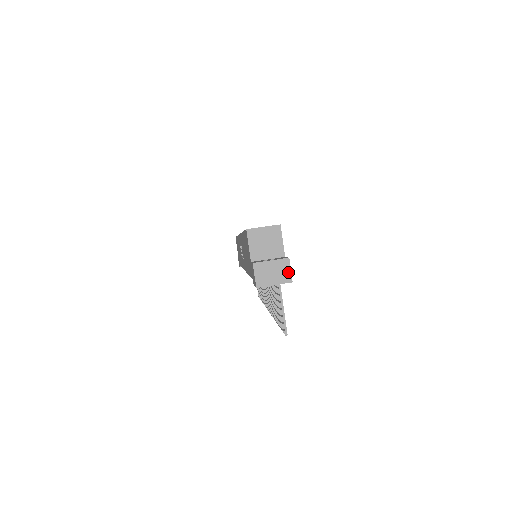
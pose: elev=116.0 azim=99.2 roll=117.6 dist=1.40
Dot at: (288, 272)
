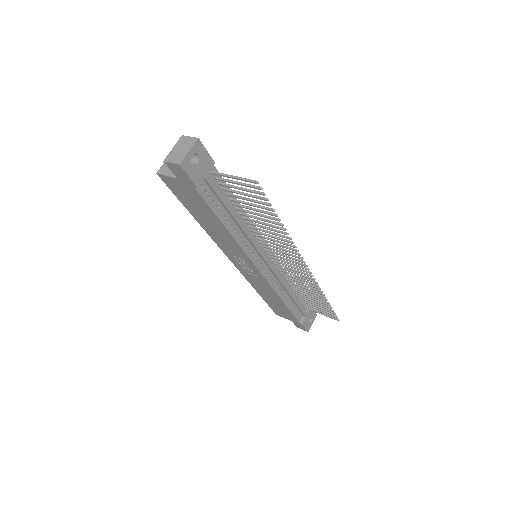
Dot at: (189, 139)
